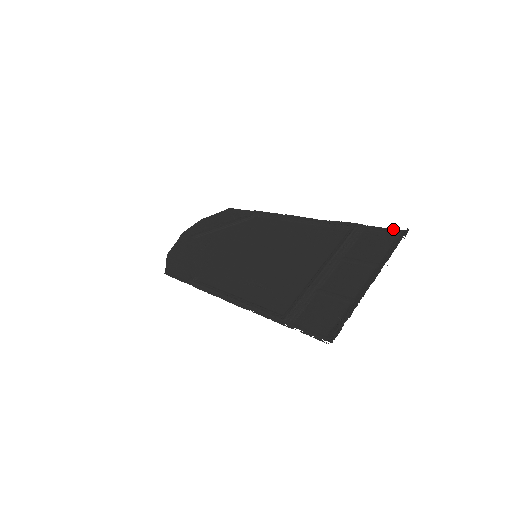
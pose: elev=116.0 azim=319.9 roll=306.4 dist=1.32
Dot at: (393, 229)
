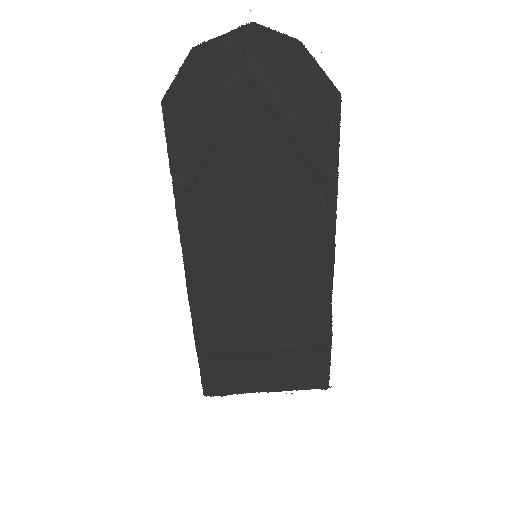
Dot at: (329, 377)
